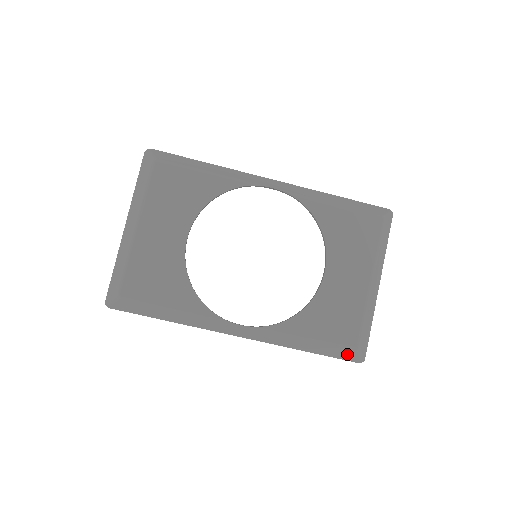
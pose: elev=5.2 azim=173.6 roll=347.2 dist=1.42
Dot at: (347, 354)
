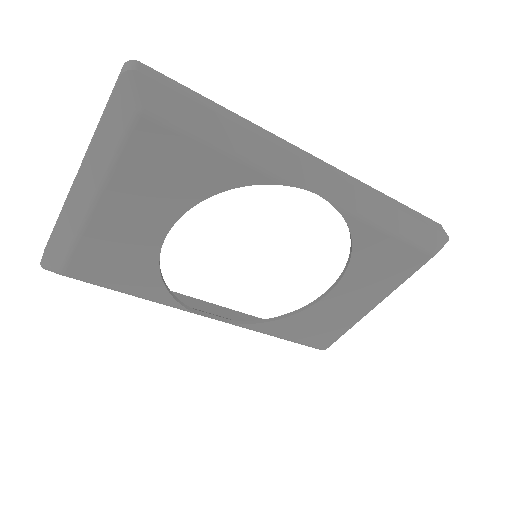
Dot at: occluded
